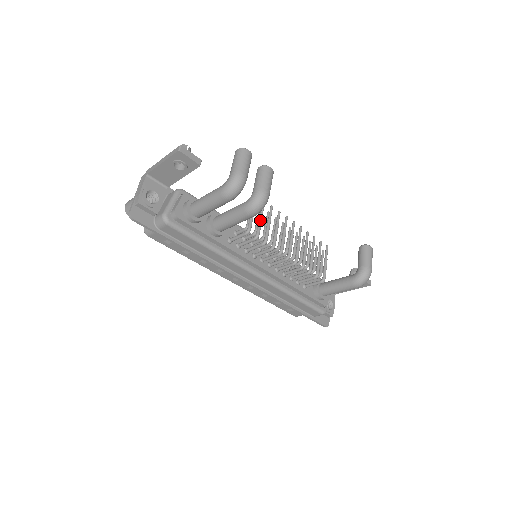
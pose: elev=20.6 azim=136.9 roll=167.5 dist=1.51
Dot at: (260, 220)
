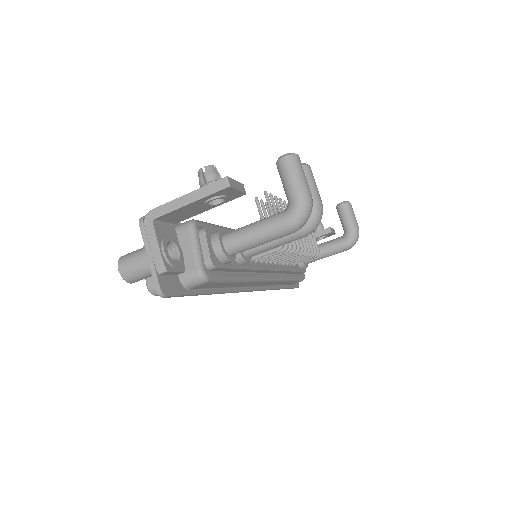
Dot at: occluded
